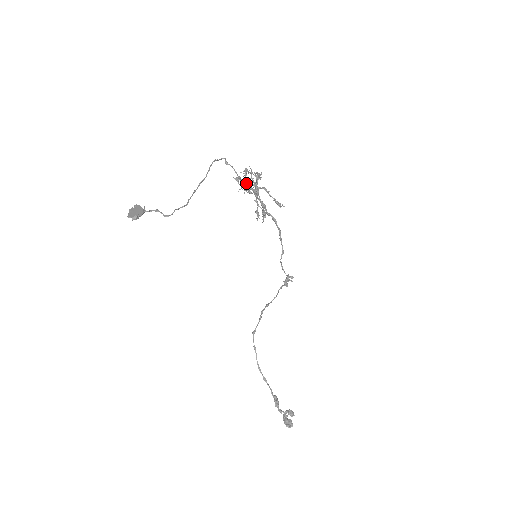
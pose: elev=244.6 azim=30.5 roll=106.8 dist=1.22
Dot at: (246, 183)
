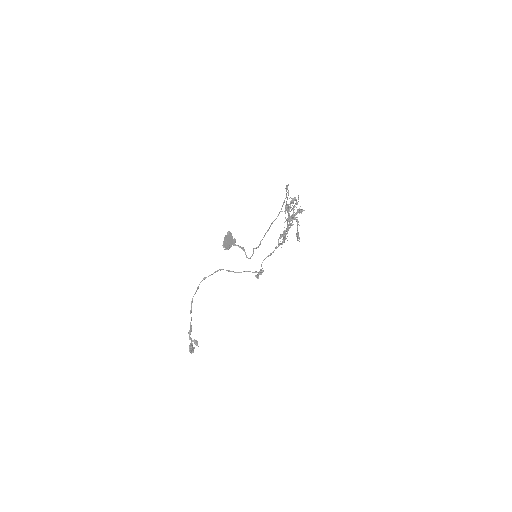
Dot at: (292, 217)
